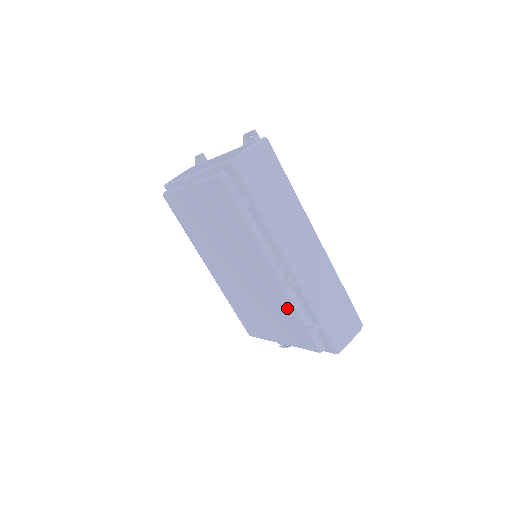
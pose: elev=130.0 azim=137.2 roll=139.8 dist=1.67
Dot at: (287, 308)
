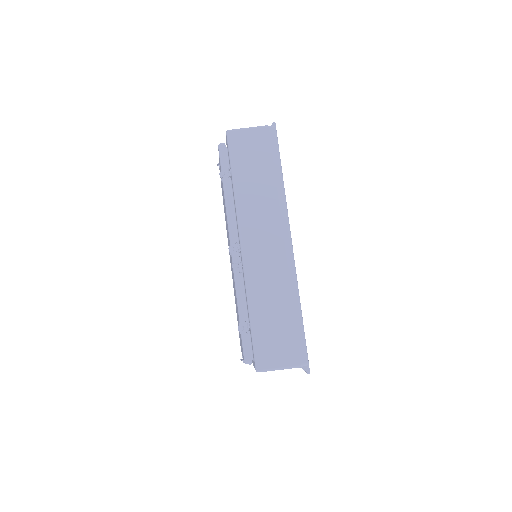
Dot at: (236, 300)
